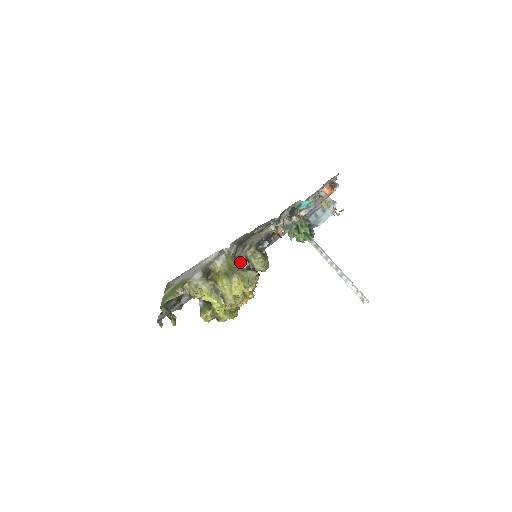
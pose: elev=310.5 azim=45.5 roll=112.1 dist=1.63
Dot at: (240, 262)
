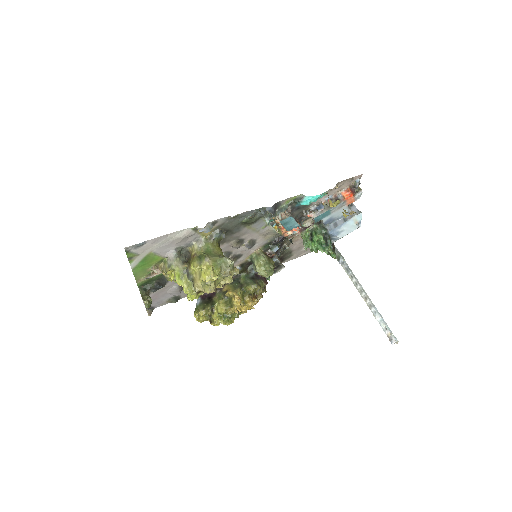
Dot at: (249, 267)
